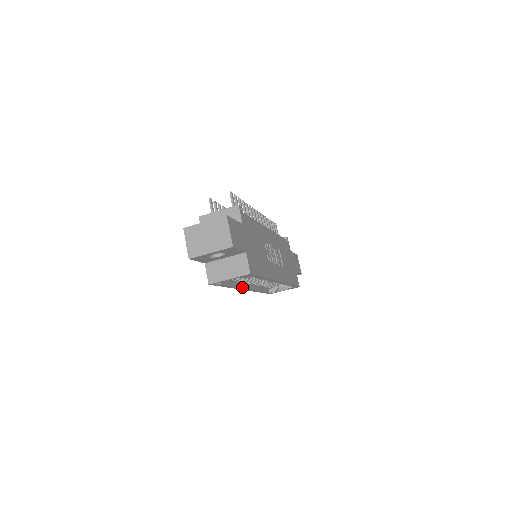
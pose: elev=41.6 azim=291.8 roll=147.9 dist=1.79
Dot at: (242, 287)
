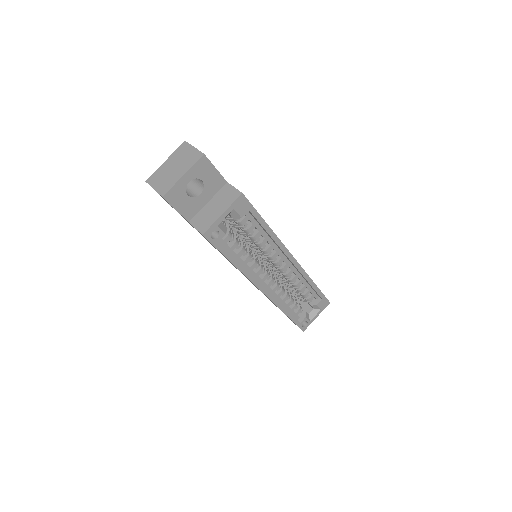
Dot at: (255, 279)
